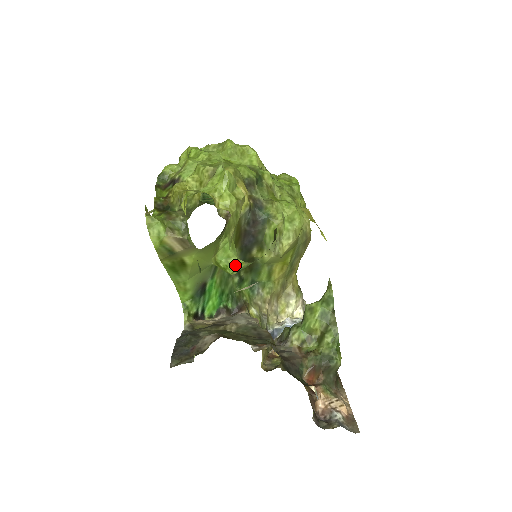
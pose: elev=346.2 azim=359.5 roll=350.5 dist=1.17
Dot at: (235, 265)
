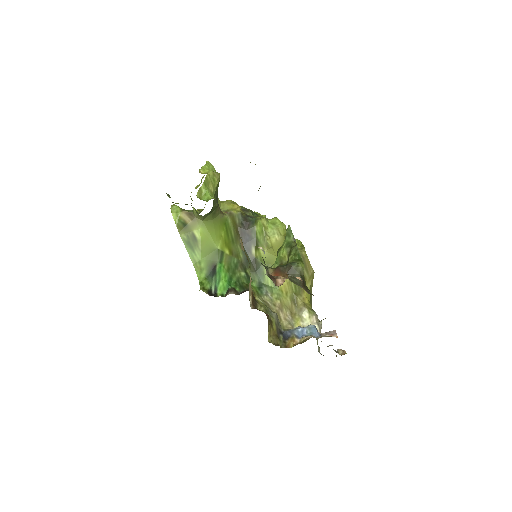
Dot at: occluded
